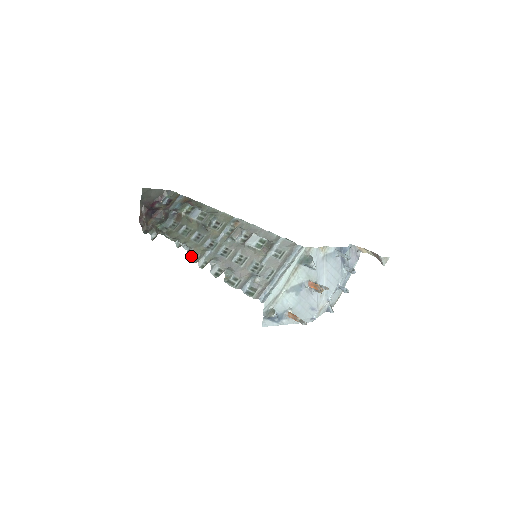
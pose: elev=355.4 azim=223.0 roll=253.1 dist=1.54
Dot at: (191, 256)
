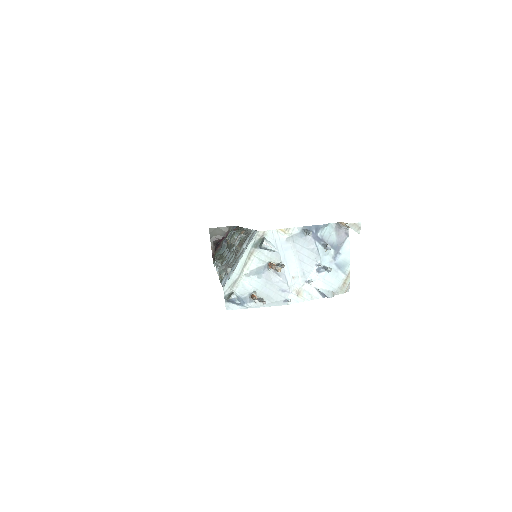
Dot at: occluded
